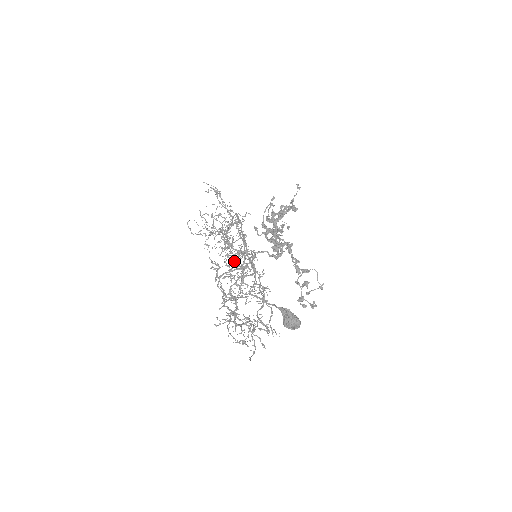
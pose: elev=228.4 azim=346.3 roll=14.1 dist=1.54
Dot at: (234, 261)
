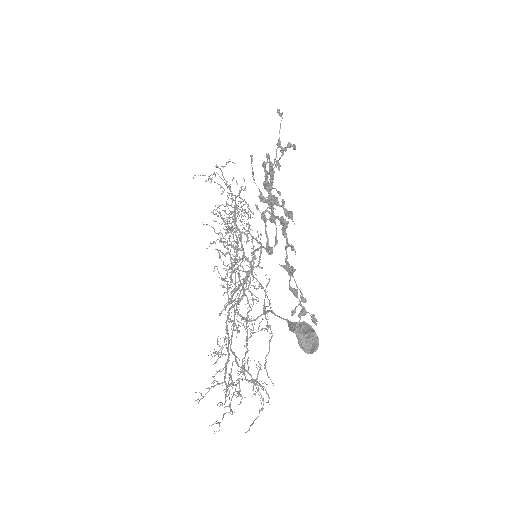
Dot at: occluded
